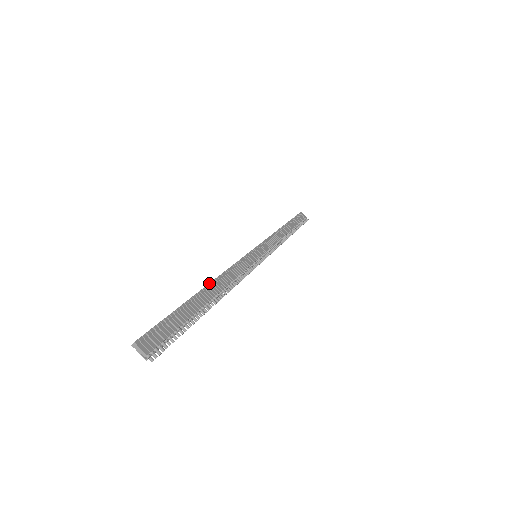
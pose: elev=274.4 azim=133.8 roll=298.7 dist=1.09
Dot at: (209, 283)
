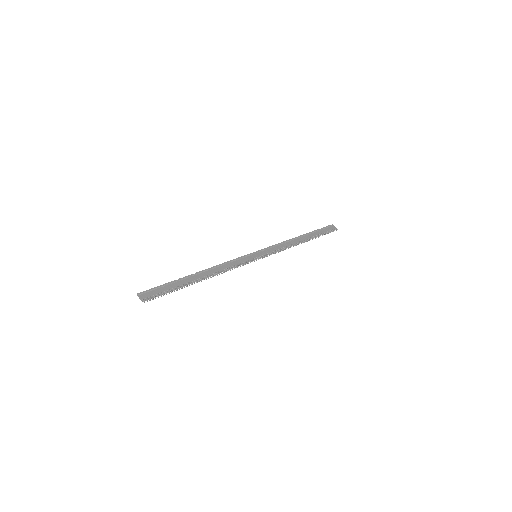
Dot at: (202, 270)
